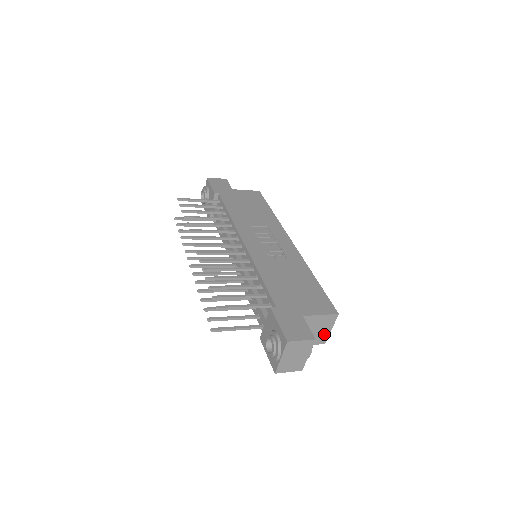
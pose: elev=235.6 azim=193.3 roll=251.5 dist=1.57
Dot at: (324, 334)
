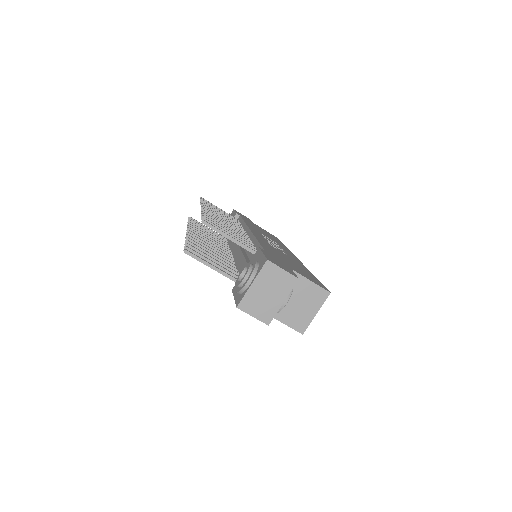
Dot at: (306, 316)
